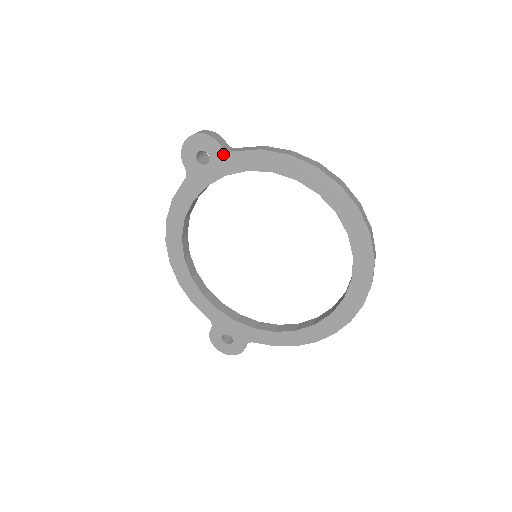
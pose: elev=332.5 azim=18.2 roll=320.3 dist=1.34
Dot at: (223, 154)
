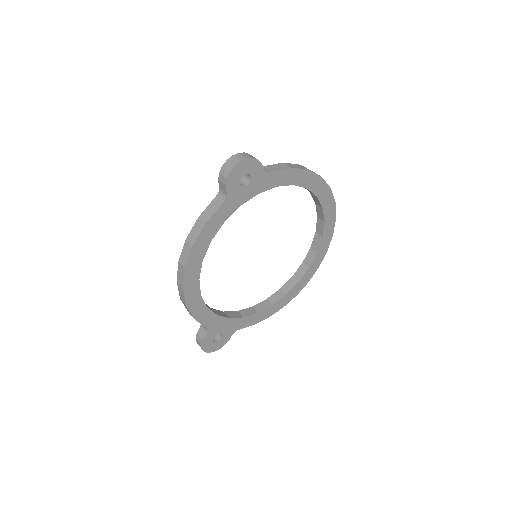
Dot at: (263, 175)
